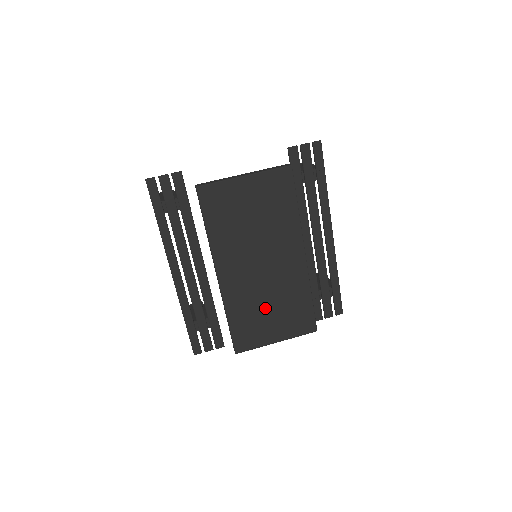
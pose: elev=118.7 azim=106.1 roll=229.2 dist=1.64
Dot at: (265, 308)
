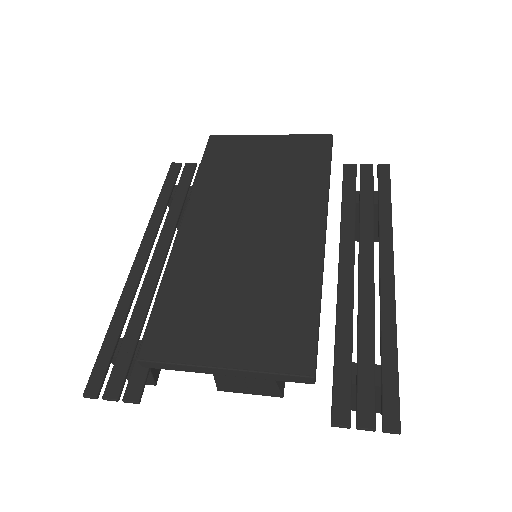
Dot at: (228, 293)
